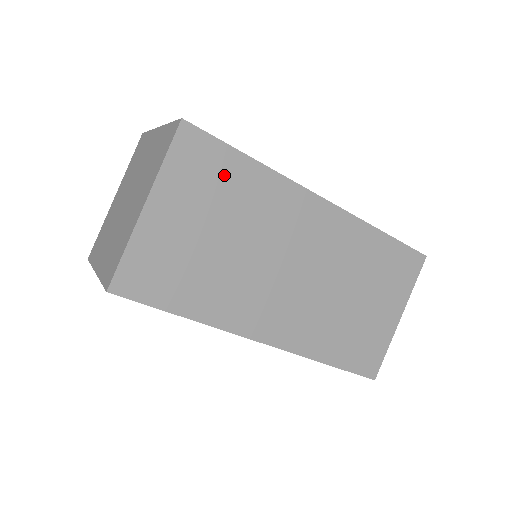
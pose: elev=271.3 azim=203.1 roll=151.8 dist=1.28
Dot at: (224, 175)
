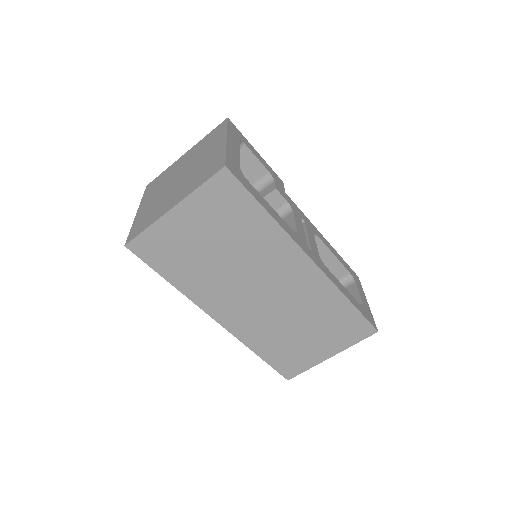
Dot at: (240, 214)
